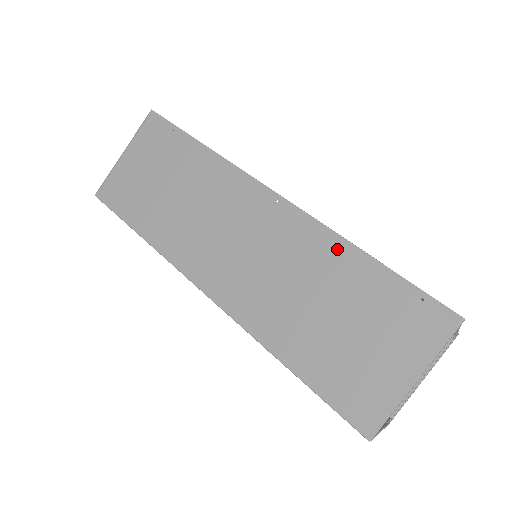
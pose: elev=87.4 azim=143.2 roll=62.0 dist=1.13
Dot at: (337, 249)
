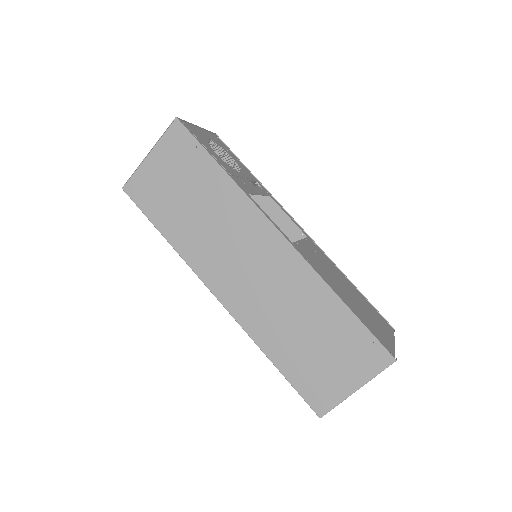
Dot at: (322, 292)
